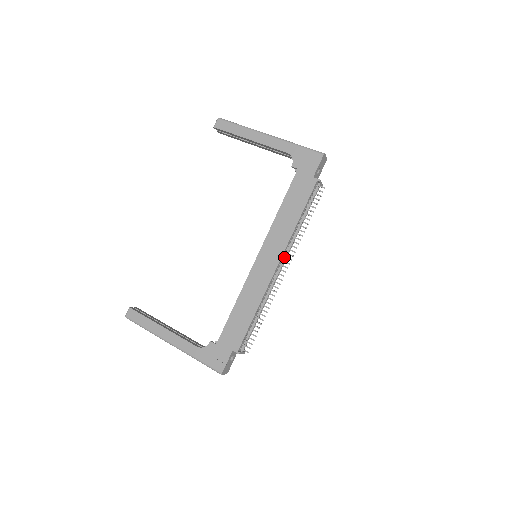
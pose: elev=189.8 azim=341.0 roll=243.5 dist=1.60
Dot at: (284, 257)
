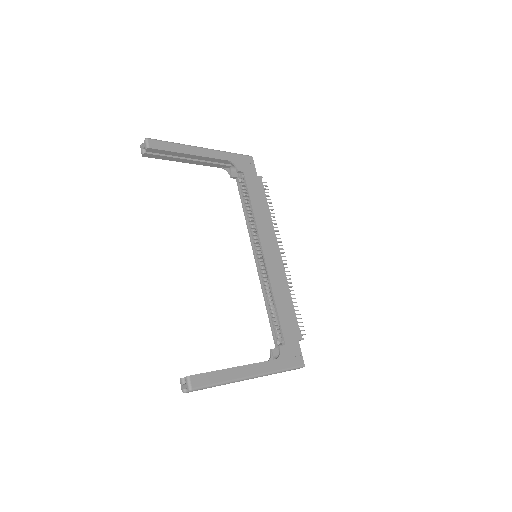
Dot at: (277, 245)
